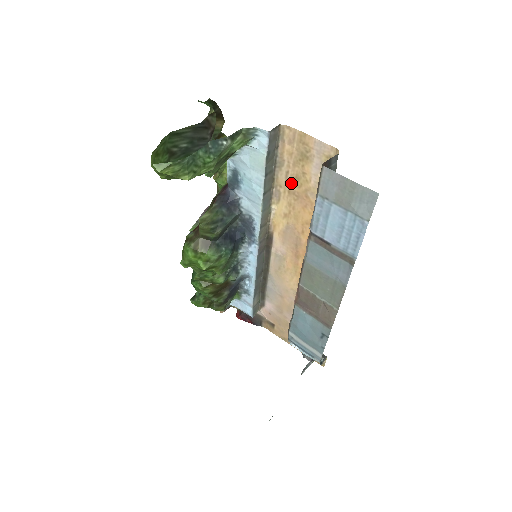
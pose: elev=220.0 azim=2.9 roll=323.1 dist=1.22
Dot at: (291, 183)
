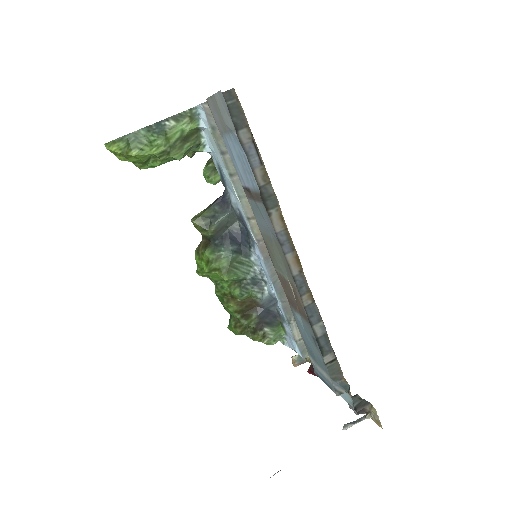
Dot at: occluded
